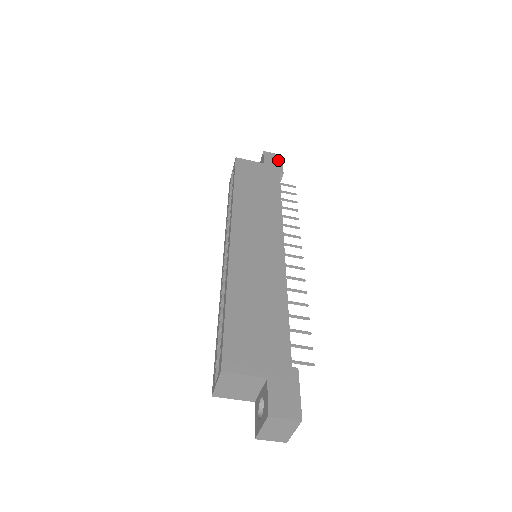
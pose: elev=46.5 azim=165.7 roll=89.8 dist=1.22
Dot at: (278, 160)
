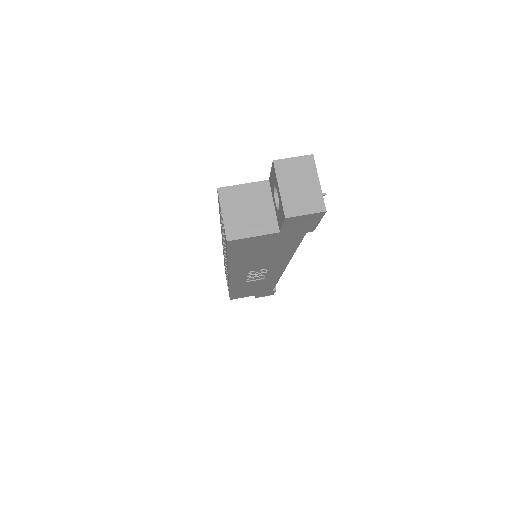
Dot at: occluded
